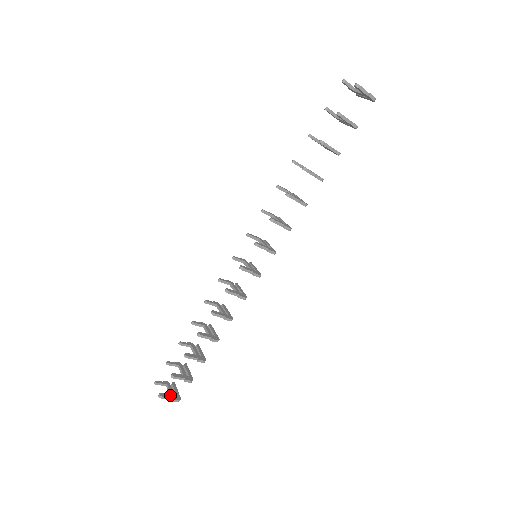
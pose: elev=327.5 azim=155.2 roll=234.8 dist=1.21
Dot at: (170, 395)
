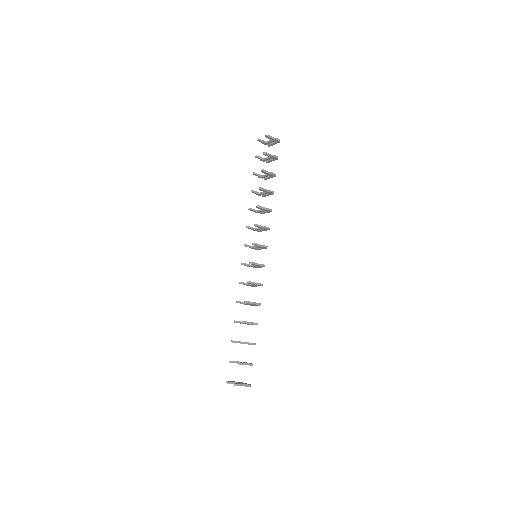
Dot at: (242, 384)
